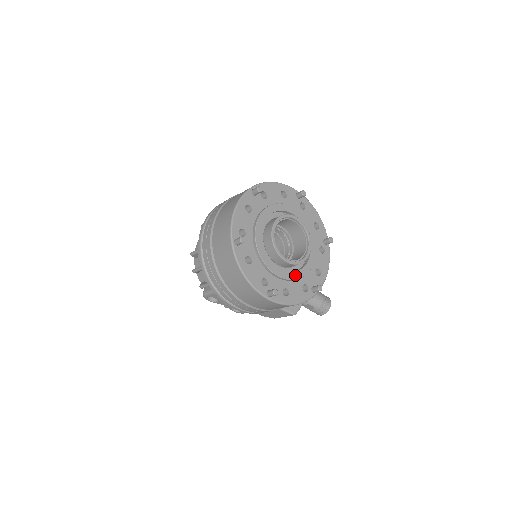
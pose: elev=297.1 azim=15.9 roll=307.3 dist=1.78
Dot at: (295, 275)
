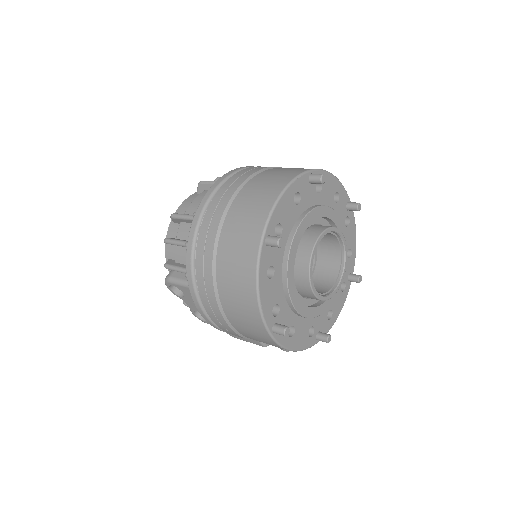
Dot at: (311, 312)
